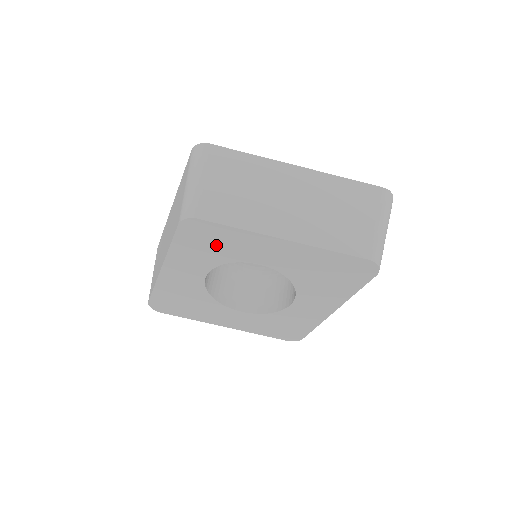
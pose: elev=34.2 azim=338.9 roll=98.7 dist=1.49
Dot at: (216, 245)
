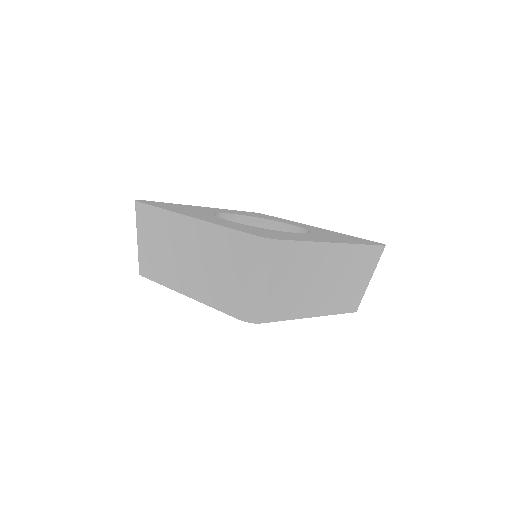
Dot at: occluded
